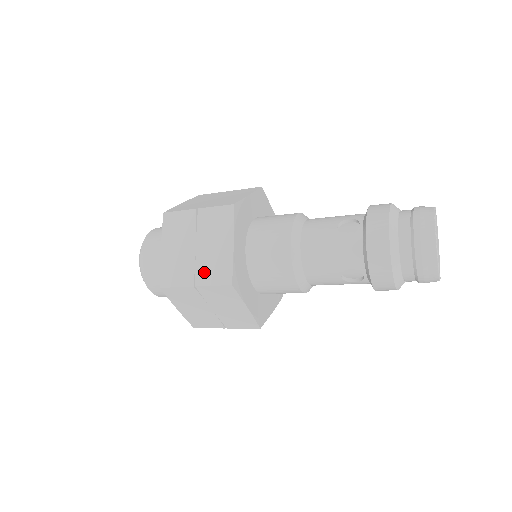
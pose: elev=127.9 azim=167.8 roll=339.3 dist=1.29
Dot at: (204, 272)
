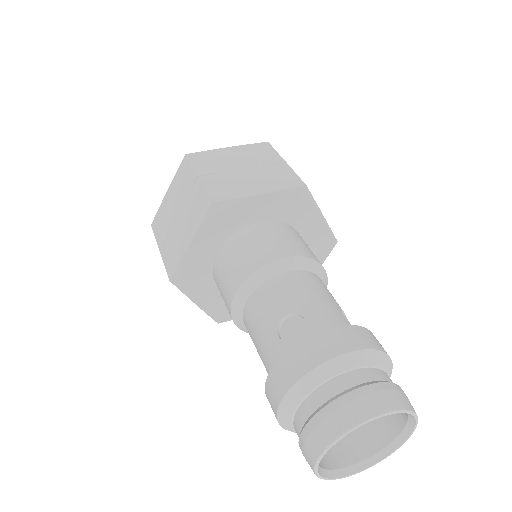
Dot at: (168, 246)
